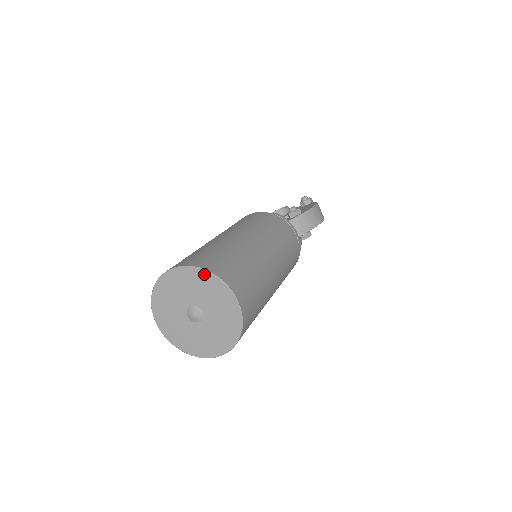
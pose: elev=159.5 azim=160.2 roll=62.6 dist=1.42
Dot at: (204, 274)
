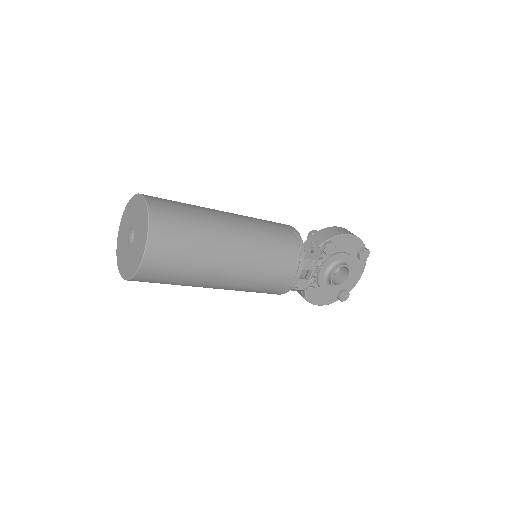
Dot at: (131, 201)
